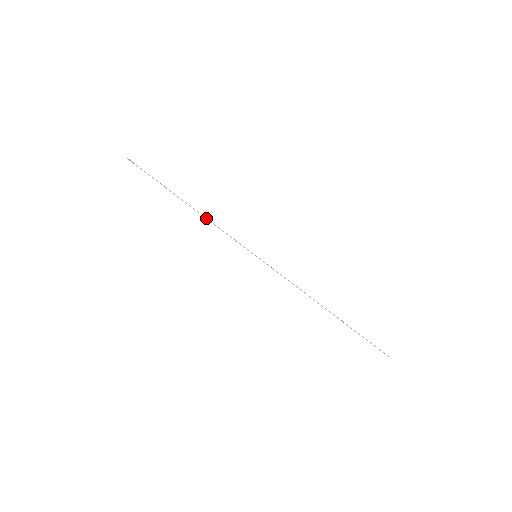
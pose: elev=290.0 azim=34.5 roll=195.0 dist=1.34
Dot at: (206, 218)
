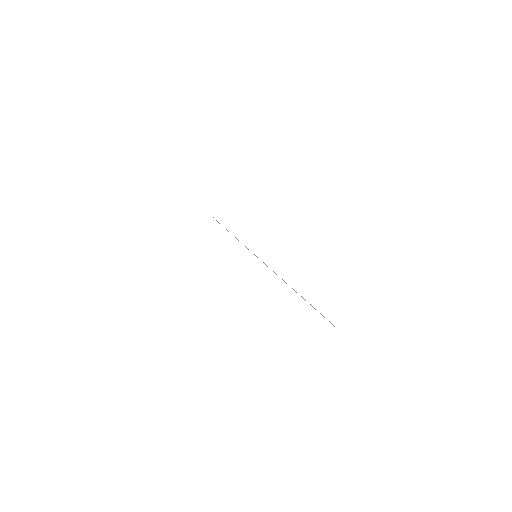
Dot at: (236, 238)
